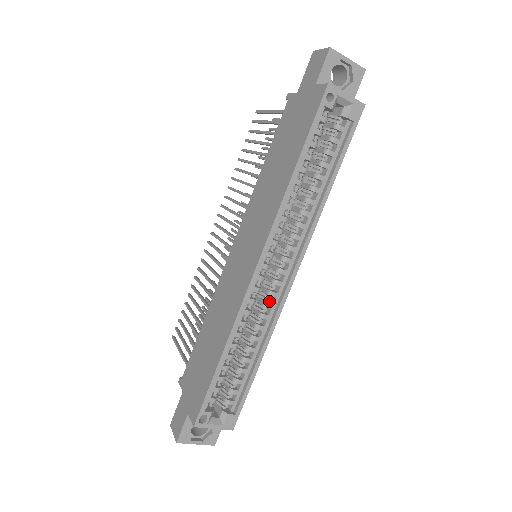
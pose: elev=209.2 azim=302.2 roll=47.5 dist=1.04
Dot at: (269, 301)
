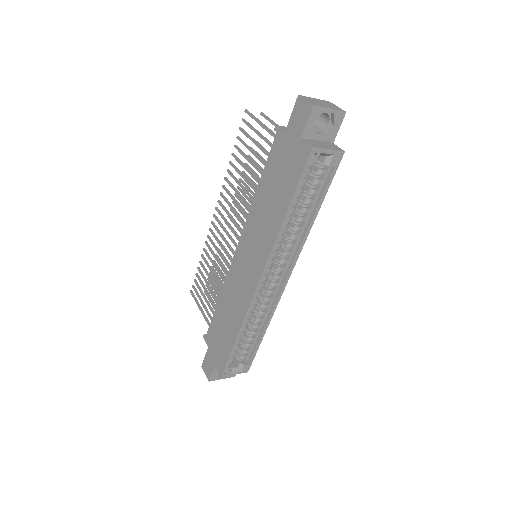
Dot at: (269, 294)
